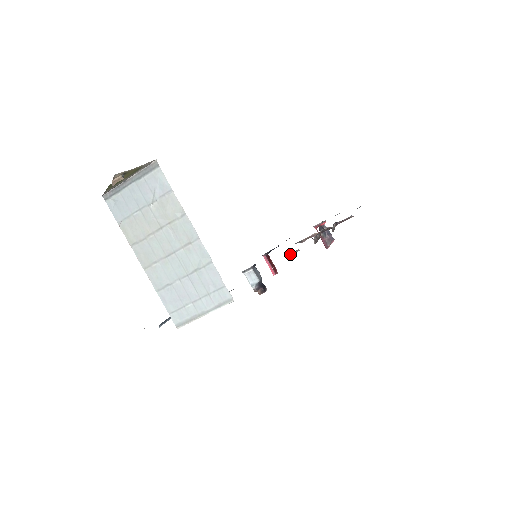
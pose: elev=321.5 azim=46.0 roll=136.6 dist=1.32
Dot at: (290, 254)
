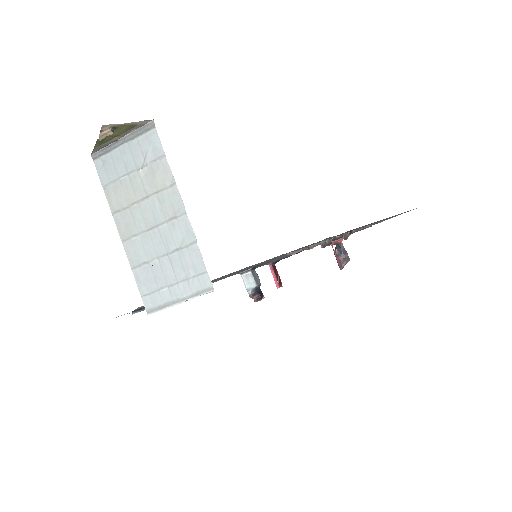
Dot at: (291, 253)
